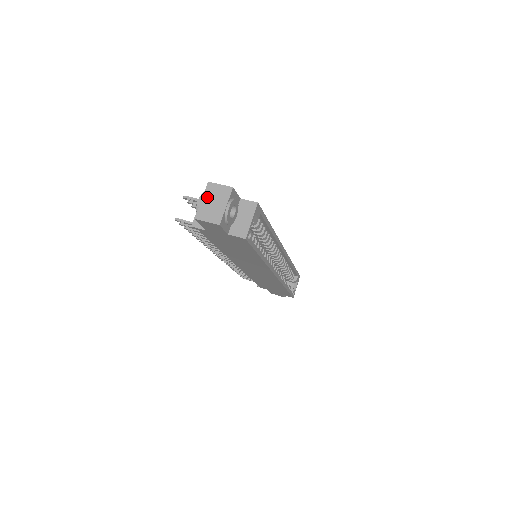
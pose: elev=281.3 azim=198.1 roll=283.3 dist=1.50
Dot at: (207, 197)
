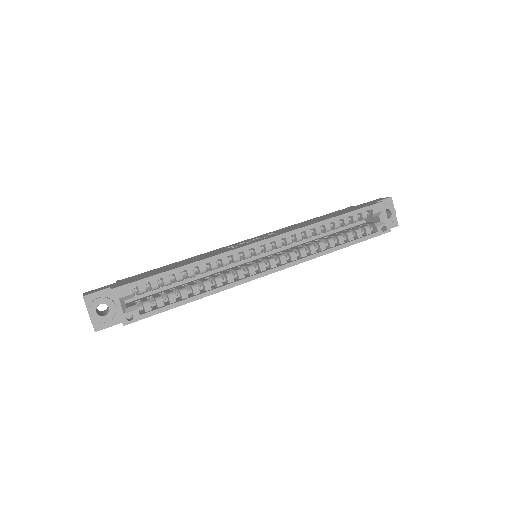
Dot at: occluded
